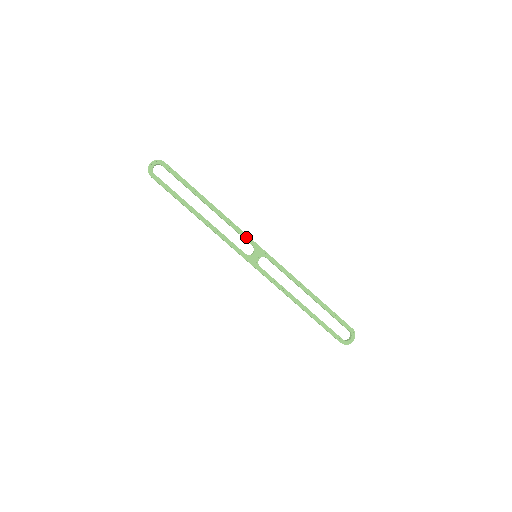
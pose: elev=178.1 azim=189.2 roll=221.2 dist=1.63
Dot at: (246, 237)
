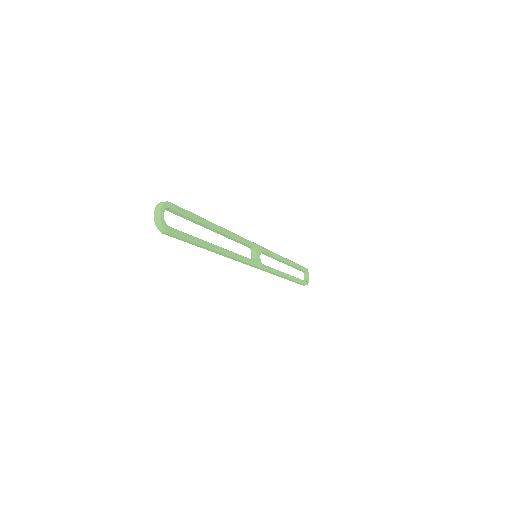
Dot at: (248, 242)
